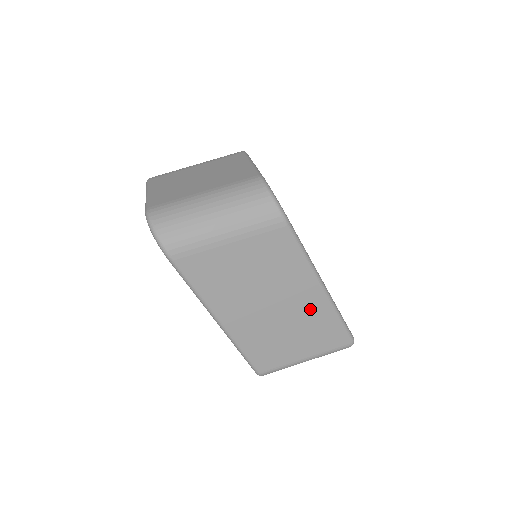
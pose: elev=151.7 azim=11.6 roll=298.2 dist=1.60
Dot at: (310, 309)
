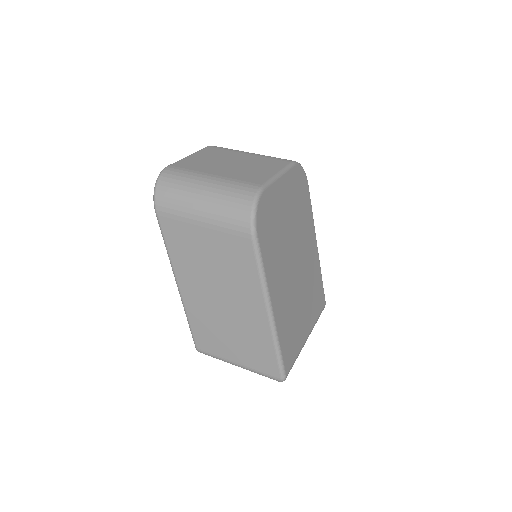
Dot at: (252, 324)
